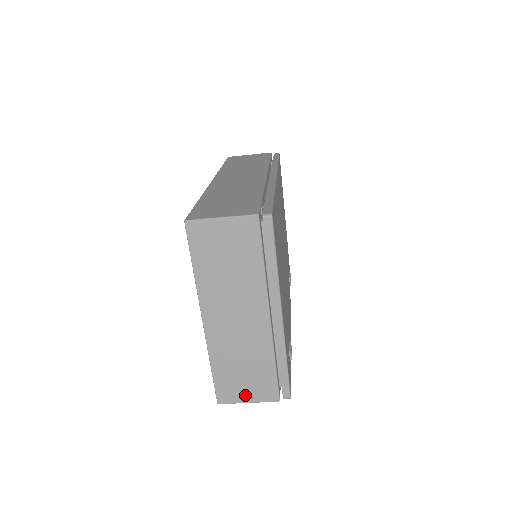
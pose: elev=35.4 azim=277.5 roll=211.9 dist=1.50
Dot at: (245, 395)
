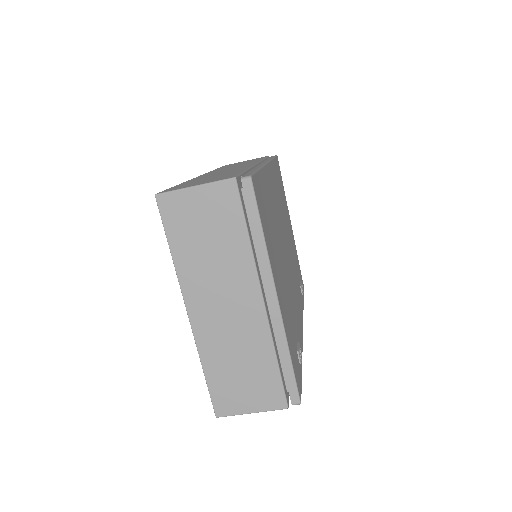
Dot at: (246, 403)
